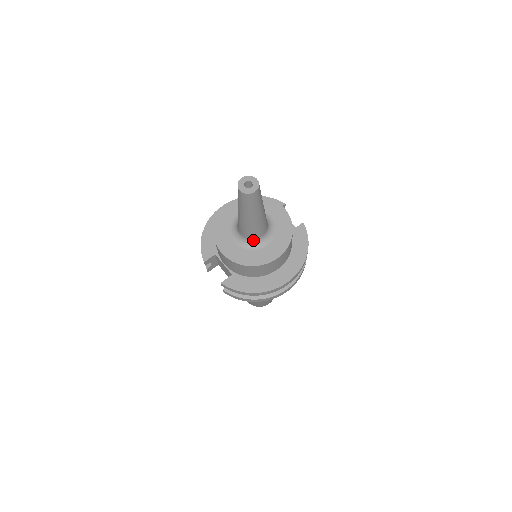
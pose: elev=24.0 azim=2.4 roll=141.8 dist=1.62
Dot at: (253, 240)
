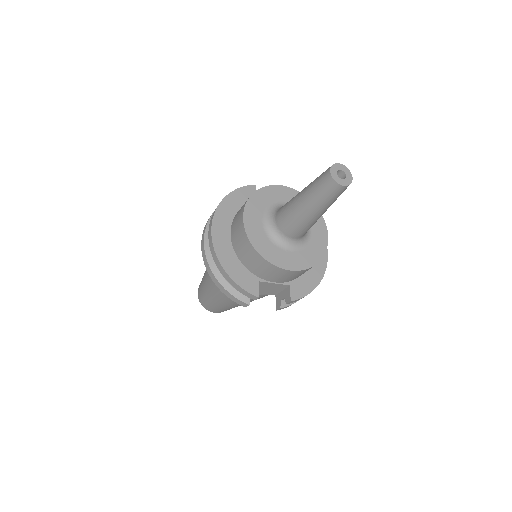
Dot at: (304, 235)
